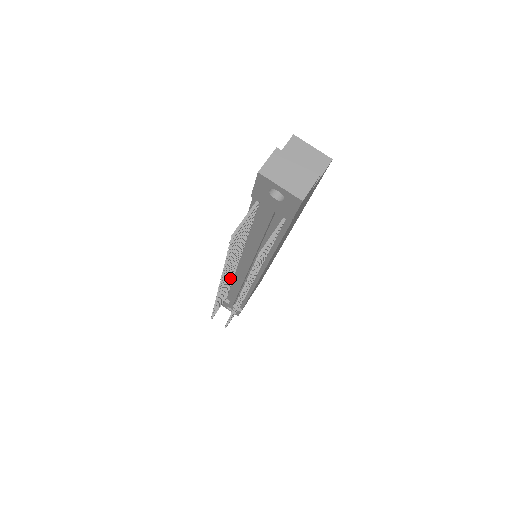
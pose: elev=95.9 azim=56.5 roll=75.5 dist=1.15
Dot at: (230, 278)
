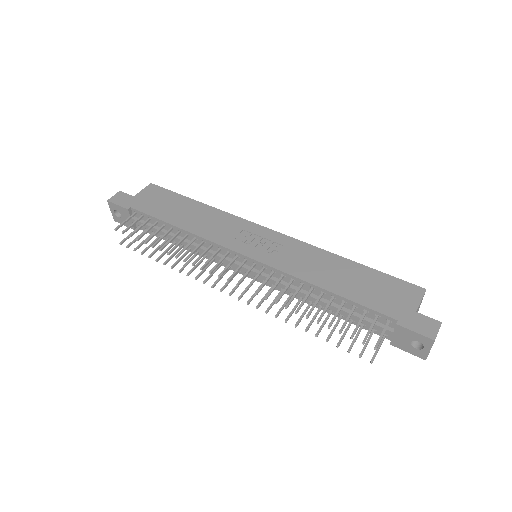
Dot at: occluded
